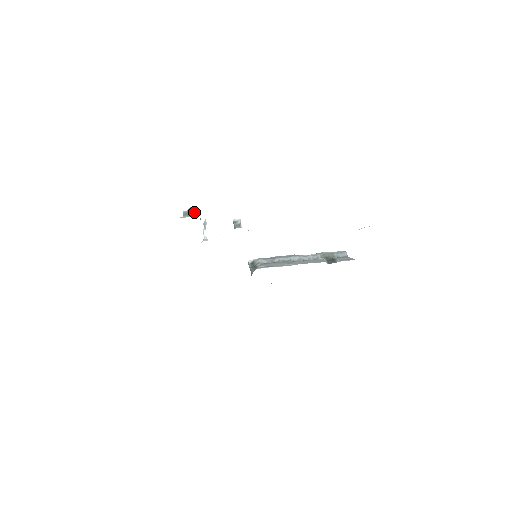
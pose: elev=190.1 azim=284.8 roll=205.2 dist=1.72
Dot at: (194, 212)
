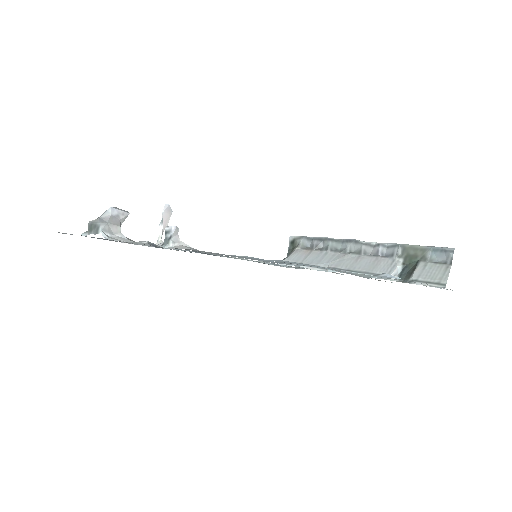
Dot at: (95, 226)
